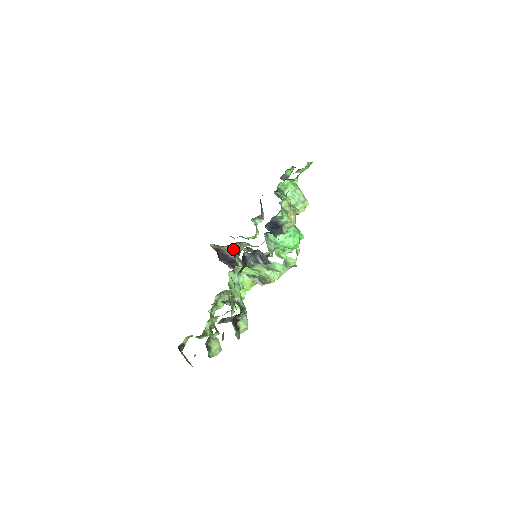
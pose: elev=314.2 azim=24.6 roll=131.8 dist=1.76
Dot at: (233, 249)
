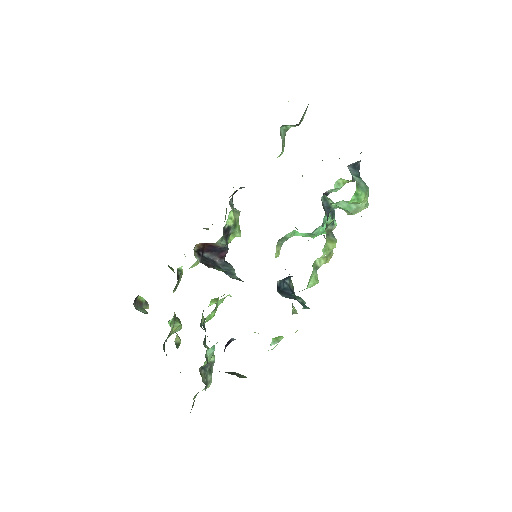
Dot at: (231, 210)
